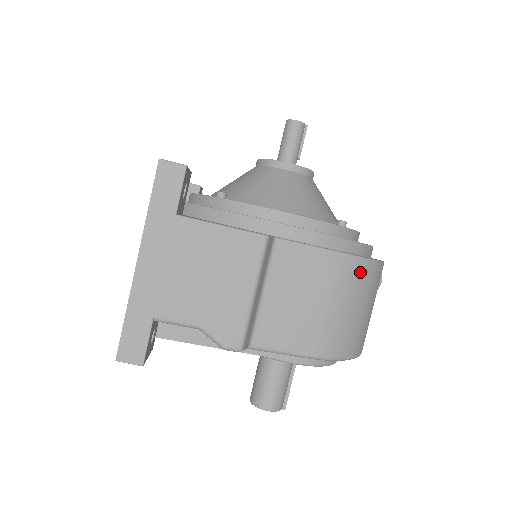
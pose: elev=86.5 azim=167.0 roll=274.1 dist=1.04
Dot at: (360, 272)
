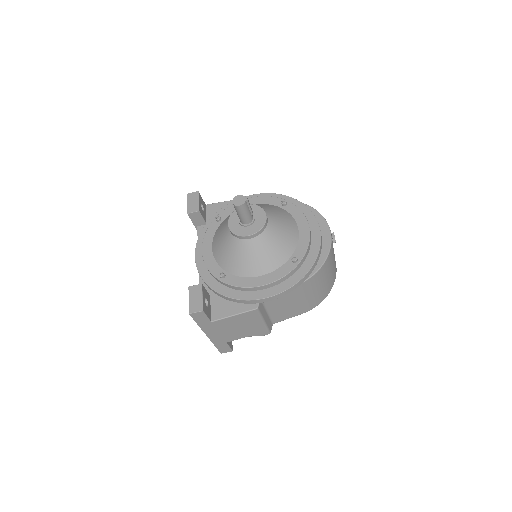
Dot at: (314, 280)
